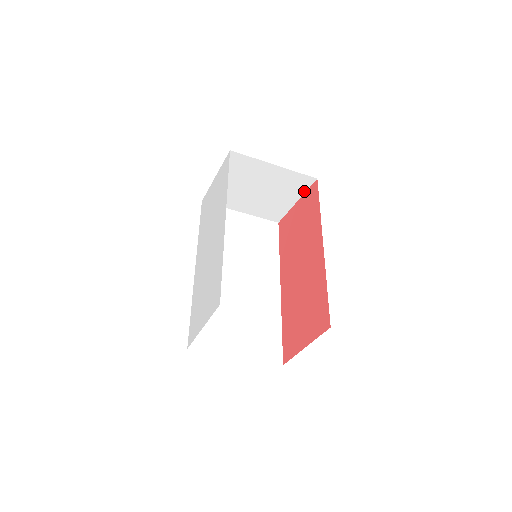
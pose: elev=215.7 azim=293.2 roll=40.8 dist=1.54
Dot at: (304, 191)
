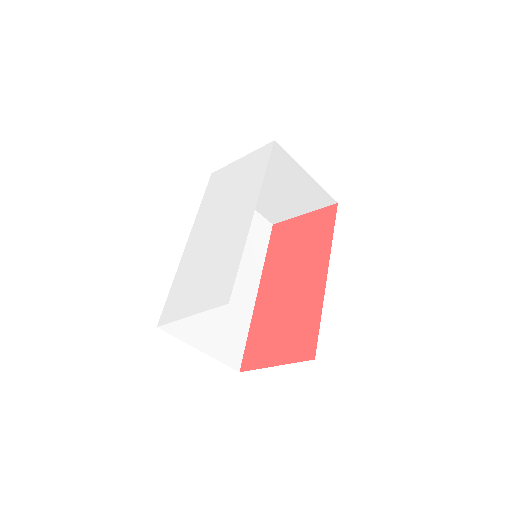
Dot at: (318, 208)
